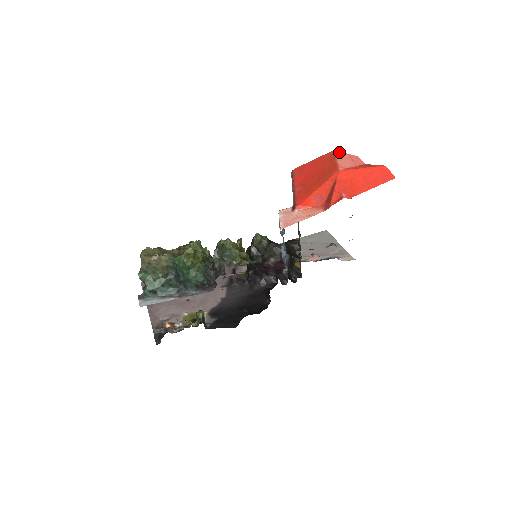
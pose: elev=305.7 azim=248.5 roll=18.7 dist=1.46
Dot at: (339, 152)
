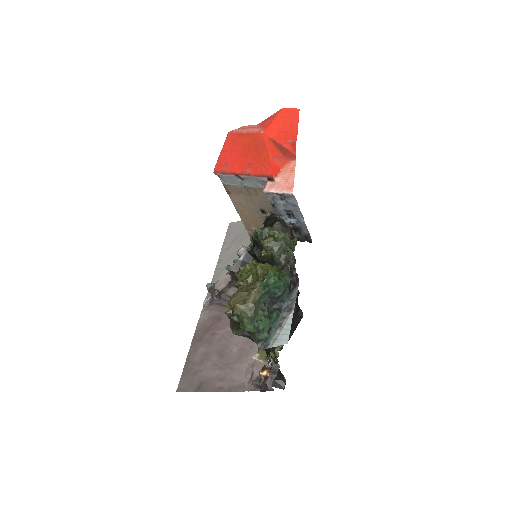
Dot at: (233, 131)
